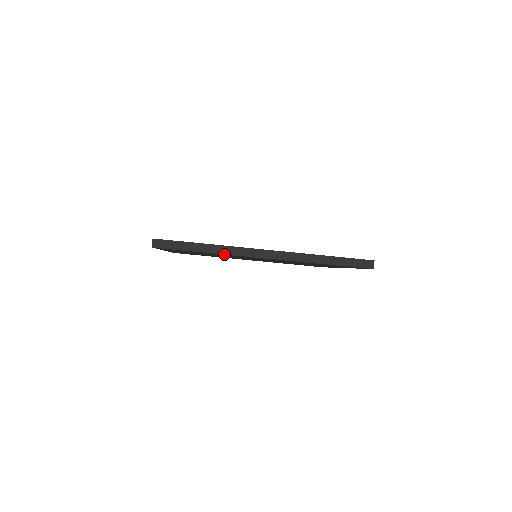
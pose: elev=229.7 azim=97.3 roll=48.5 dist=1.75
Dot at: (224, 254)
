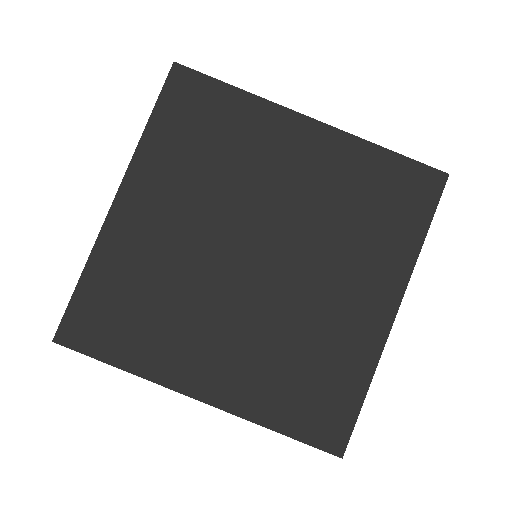
Dot at: (261, 98)
